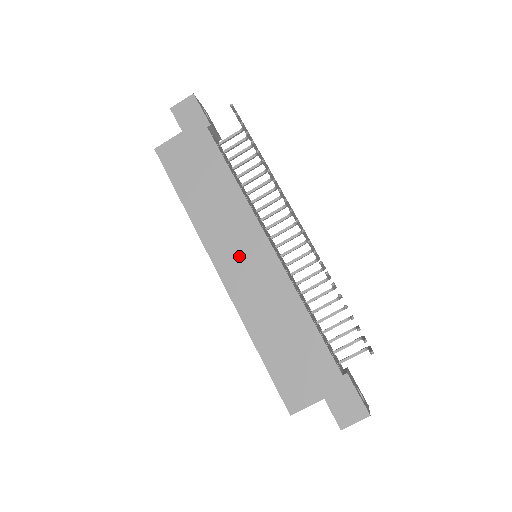
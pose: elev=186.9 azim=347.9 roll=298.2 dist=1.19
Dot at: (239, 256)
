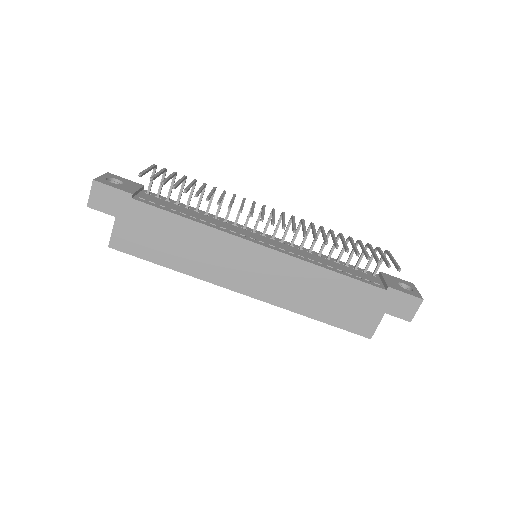
Dot at: (247, 272)
